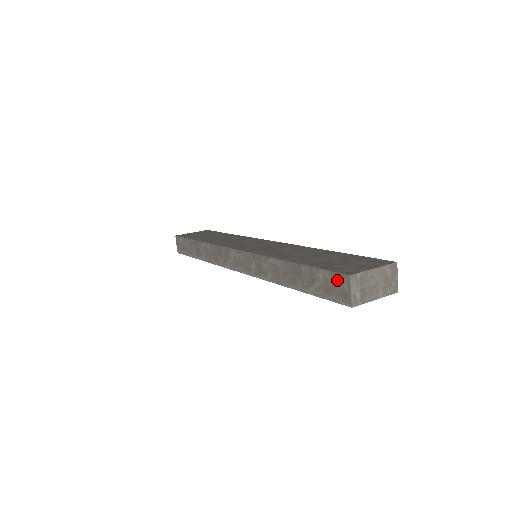
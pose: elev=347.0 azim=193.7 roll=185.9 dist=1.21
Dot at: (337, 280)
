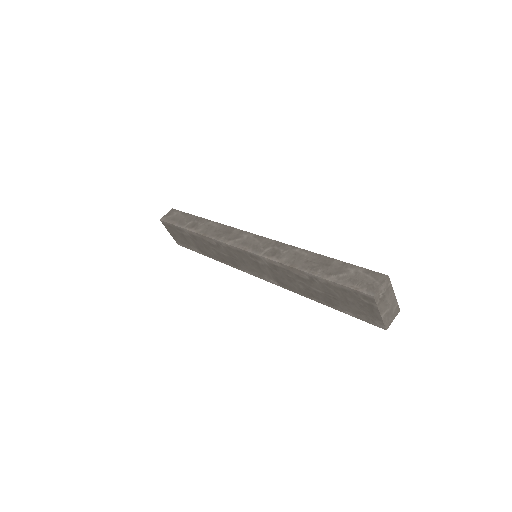
Dot at: (371, 276)
